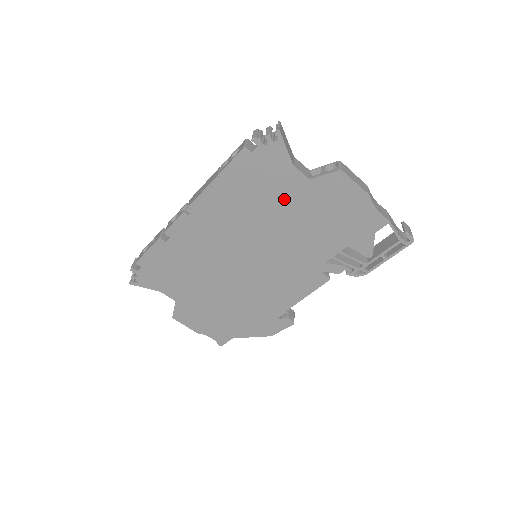
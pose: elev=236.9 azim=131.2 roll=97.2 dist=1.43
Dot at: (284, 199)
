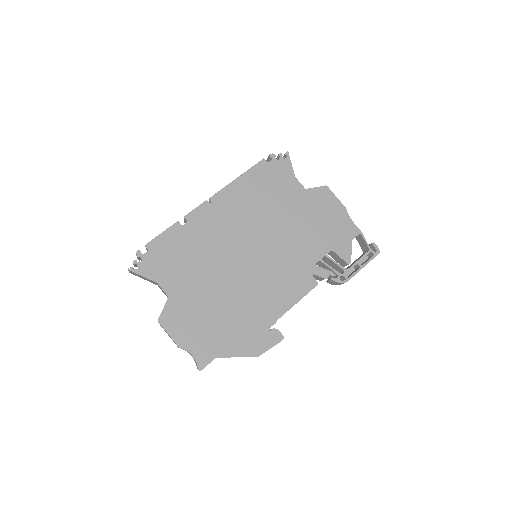
Dot at: (286, 201)
